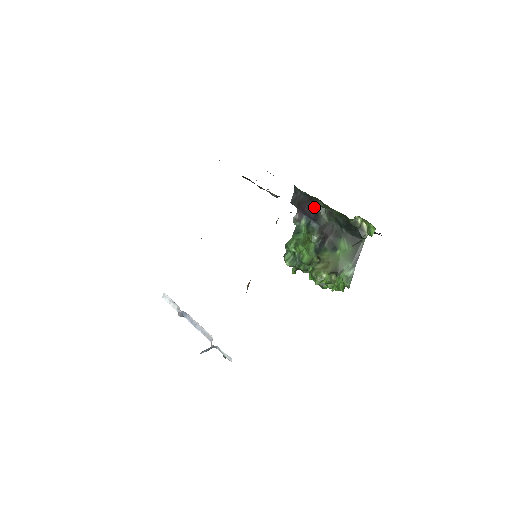
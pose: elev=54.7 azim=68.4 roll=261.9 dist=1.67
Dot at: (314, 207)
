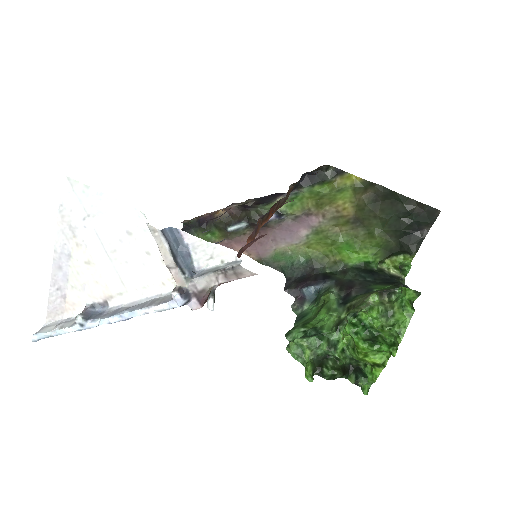
Dot at: (319, 275)
